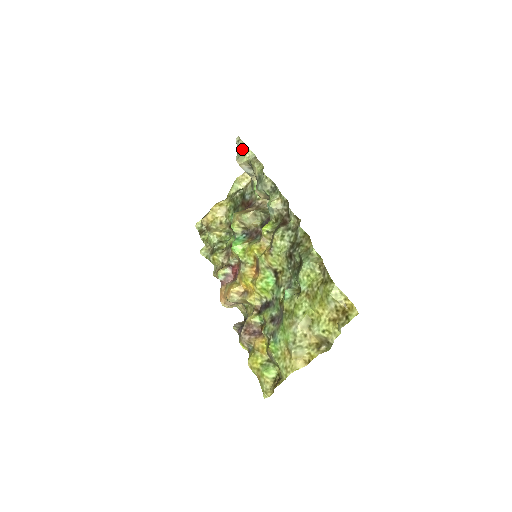
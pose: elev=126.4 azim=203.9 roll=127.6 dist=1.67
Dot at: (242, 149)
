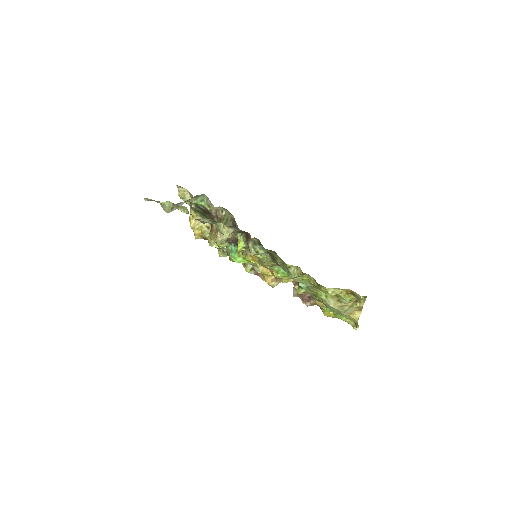
Dot at: (158, 201)
